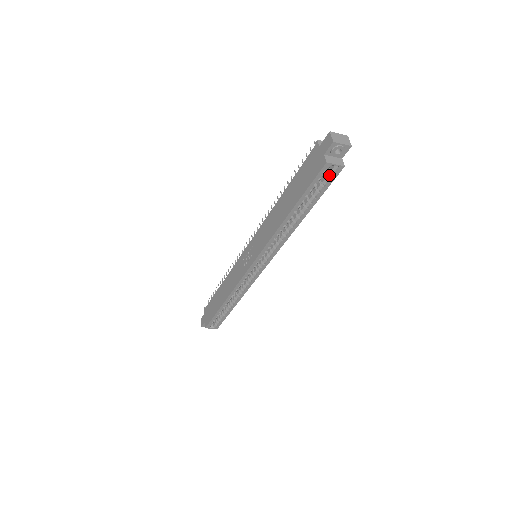
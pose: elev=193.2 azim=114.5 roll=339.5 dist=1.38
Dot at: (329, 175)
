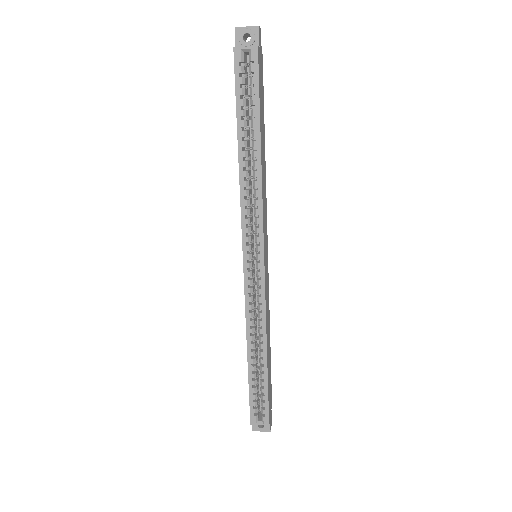
Dot at: (250, 68)
